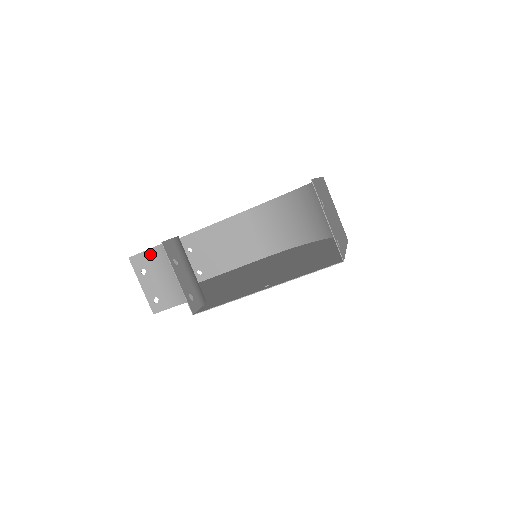
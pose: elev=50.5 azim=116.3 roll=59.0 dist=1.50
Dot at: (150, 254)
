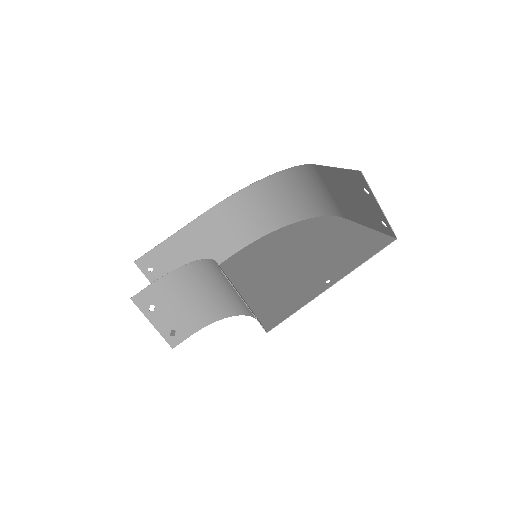
Dot at: (156, 287)
